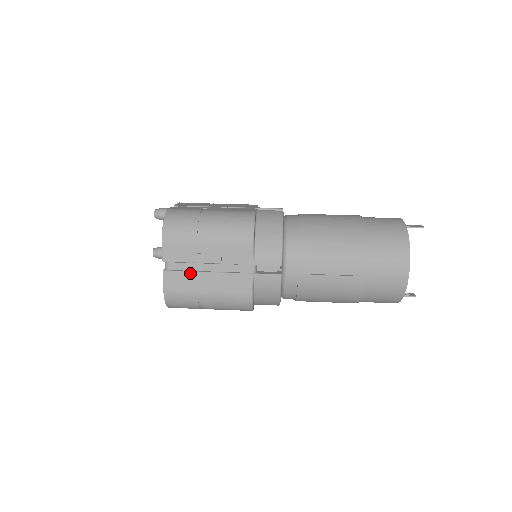
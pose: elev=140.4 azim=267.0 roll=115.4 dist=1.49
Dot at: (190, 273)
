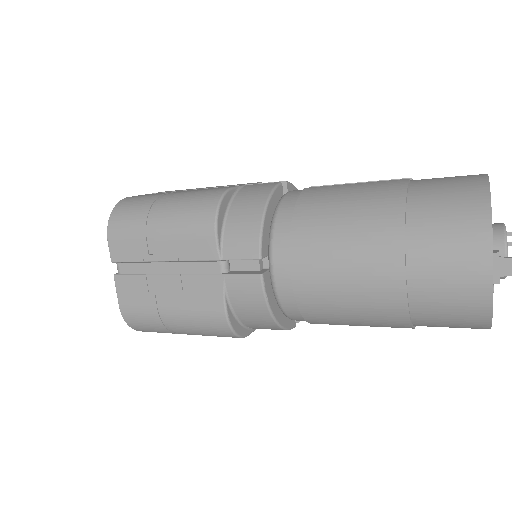
Dot at: occluded
